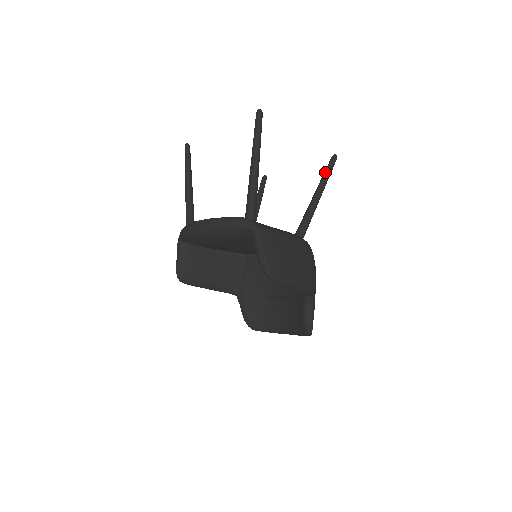
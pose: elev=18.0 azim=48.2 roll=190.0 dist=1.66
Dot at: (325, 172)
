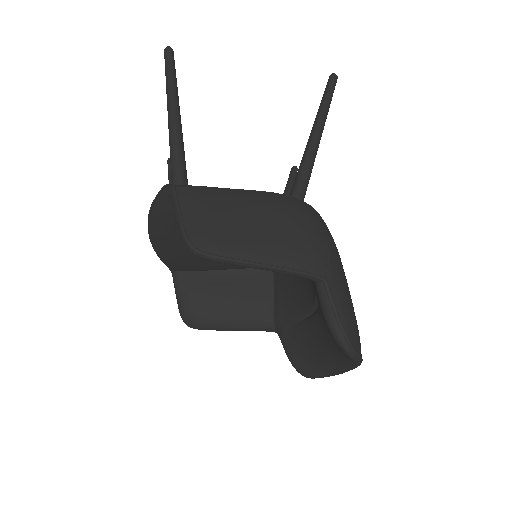
Dot at: occluded
